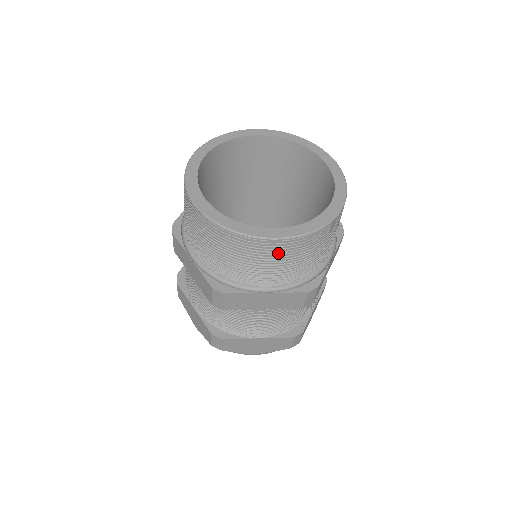
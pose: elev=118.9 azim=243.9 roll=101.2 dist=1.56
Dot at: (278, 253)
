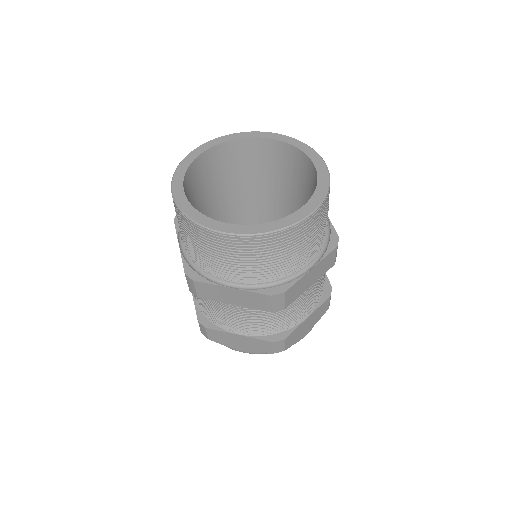
Dot at: (233, 249)
